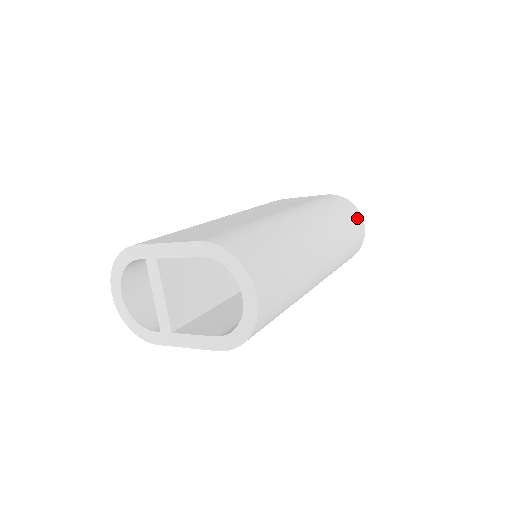
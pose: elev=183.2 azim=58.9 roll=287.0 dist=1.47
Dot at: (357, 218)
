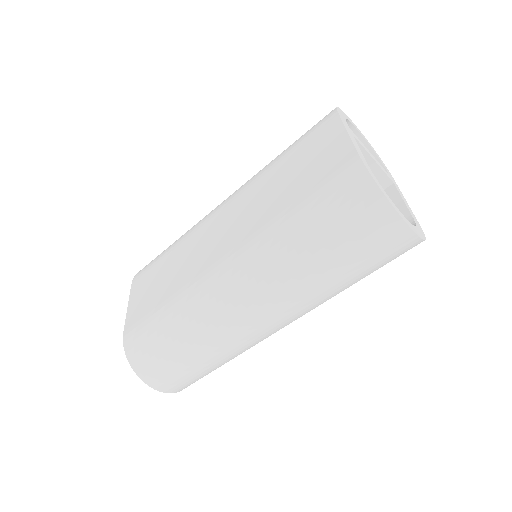
Dot at: (376, 229)
